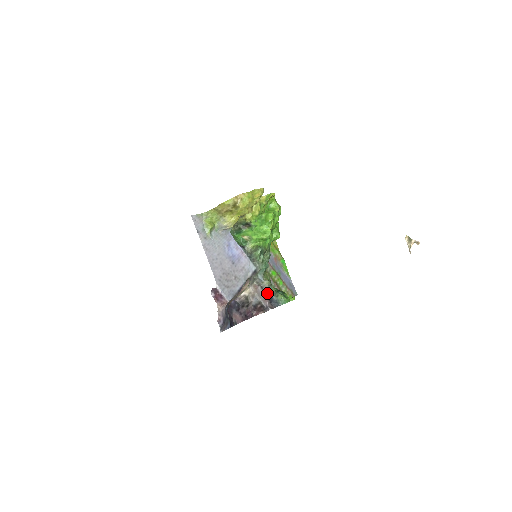
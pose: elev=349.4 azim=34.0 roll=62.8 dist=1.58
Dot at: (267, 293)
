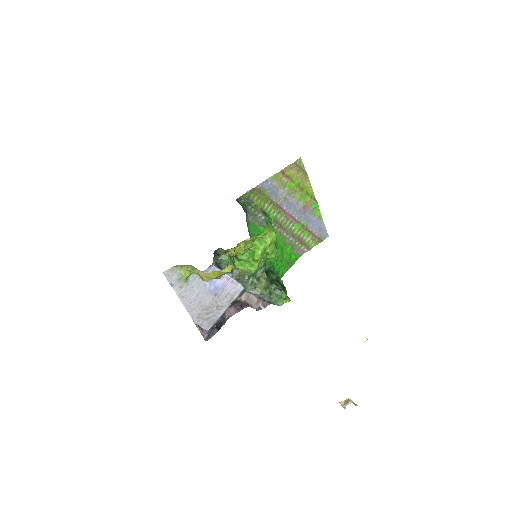
Dot at: (260, 297)
